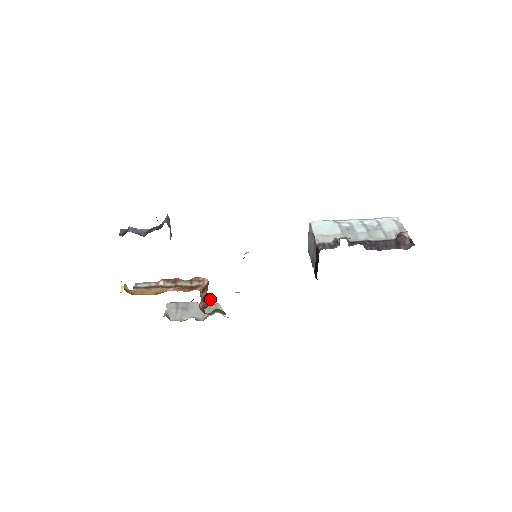
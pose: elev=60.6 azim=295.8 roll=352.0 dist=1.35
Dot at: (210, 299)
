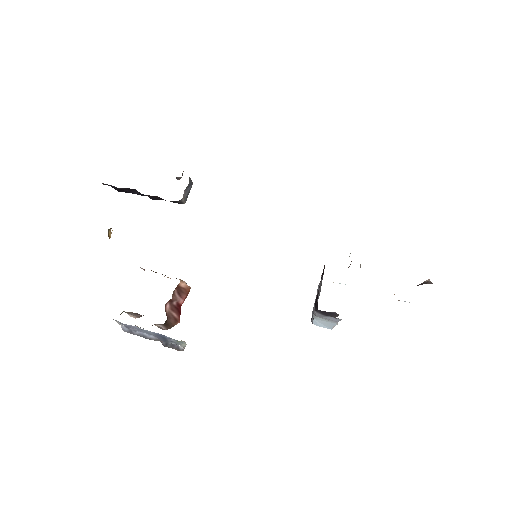
Dot at: (179, 319)
